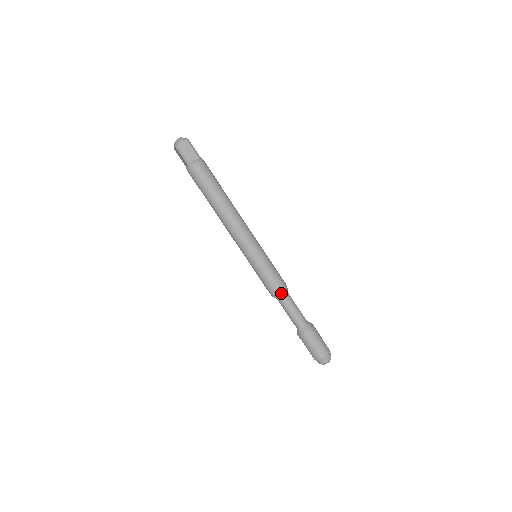
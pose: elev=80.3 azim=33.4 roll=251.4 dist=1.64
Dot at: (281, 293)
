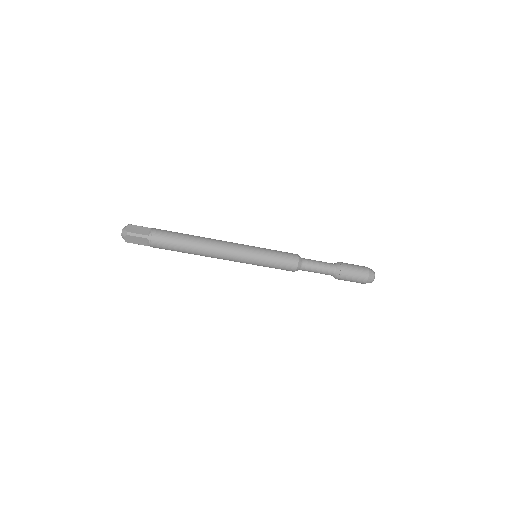
Dot at: (296, 270)
